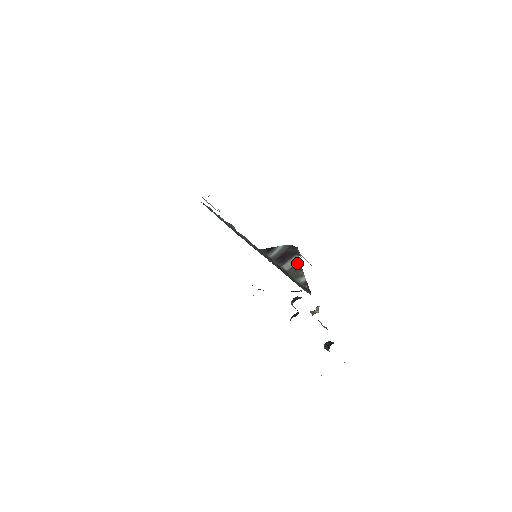
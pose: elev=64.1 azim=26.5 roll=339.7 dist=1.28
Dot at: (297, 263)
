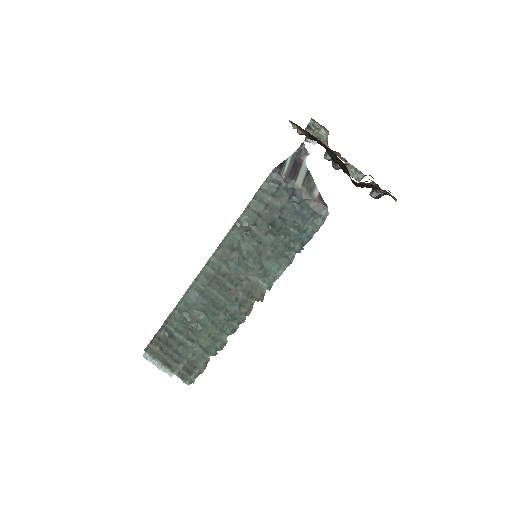
Dot at: (306, 172)
